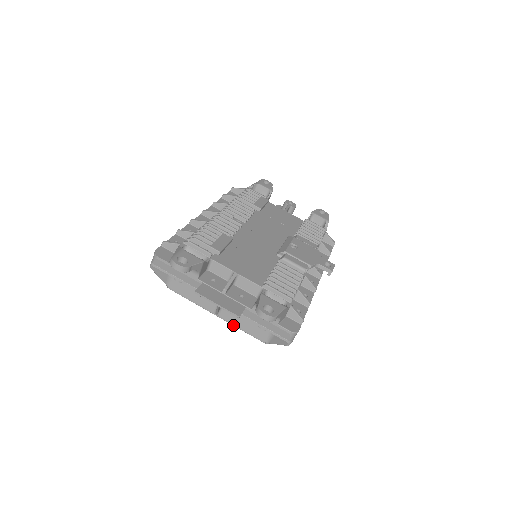
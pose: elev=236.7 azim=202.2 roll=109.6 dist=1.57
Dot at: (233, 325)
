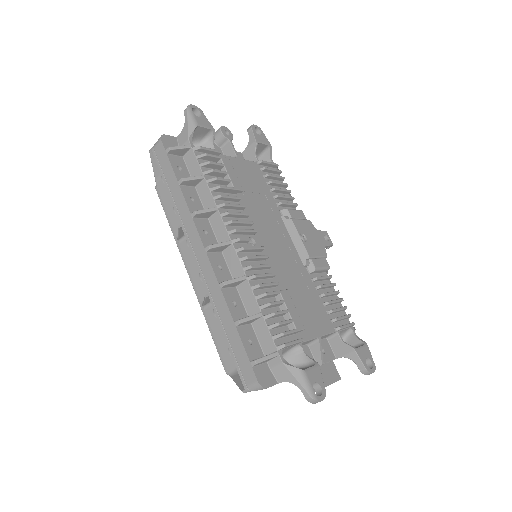
Dot at: occluded
